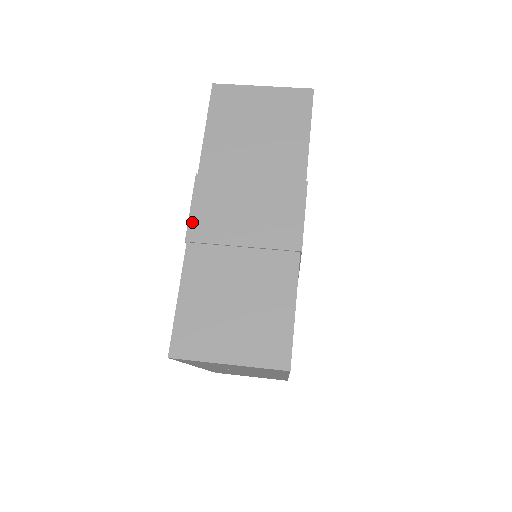
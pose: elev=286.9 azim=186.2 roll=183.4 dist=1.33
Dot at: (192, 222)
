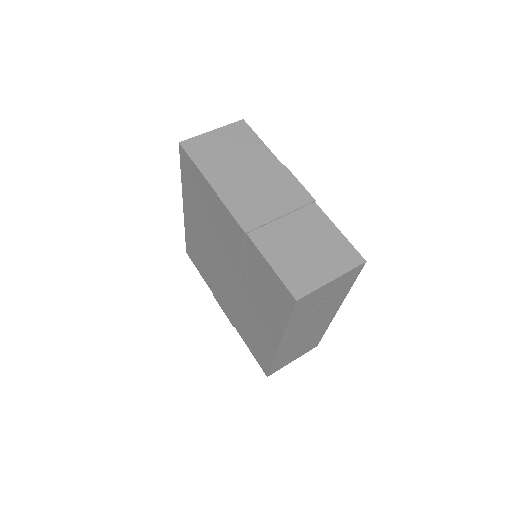
Dot at: (240, 221)
